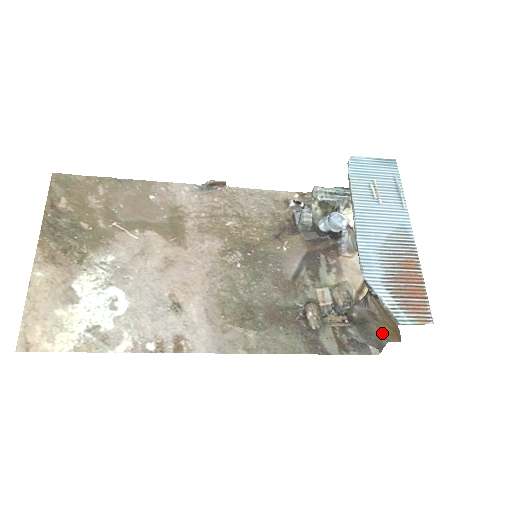
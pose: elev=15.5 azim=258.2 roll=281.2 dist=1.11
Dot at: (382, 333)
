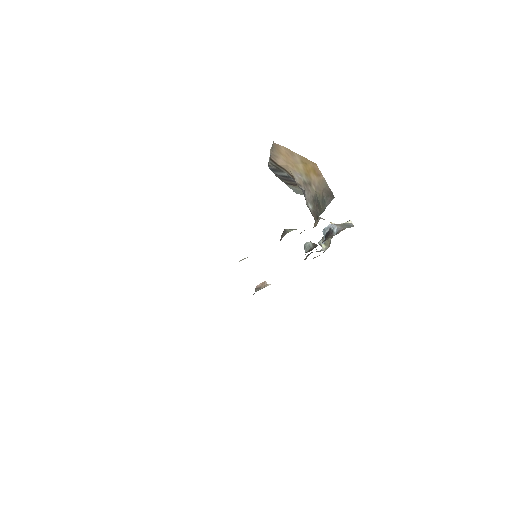
Dot at: (321, 186)
